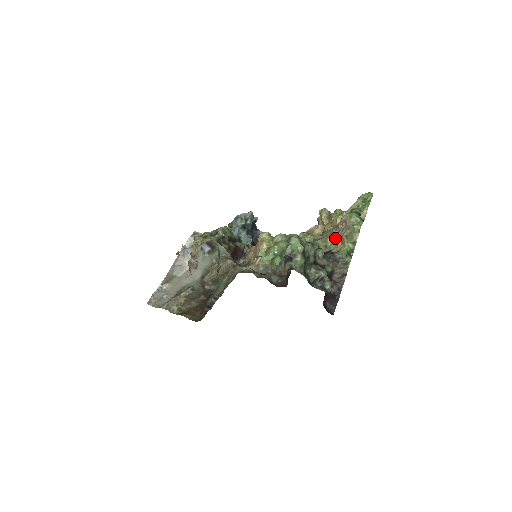
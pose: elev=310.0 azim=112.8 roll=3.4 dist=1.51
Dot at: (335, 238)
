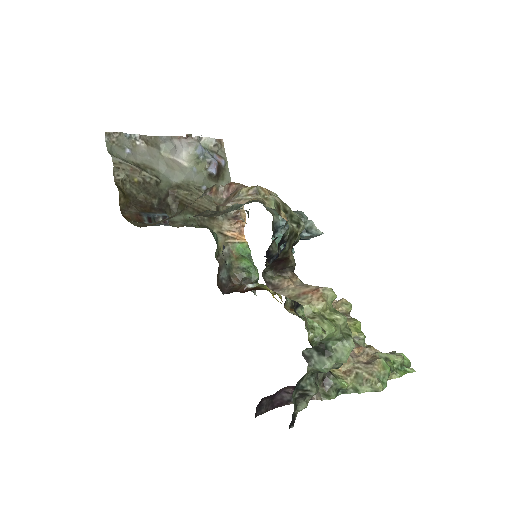
Dot at: occluded
